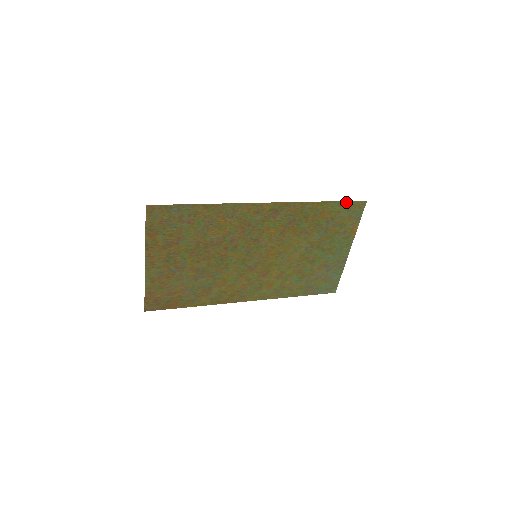
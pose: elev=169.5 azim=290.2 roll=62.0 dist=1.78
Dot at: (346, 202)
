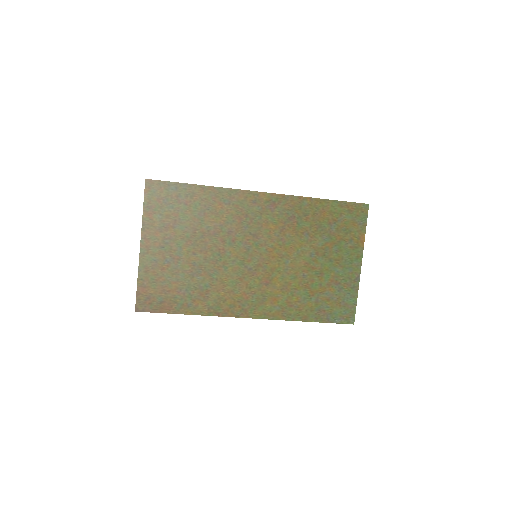
Dot at: (346, 203)
